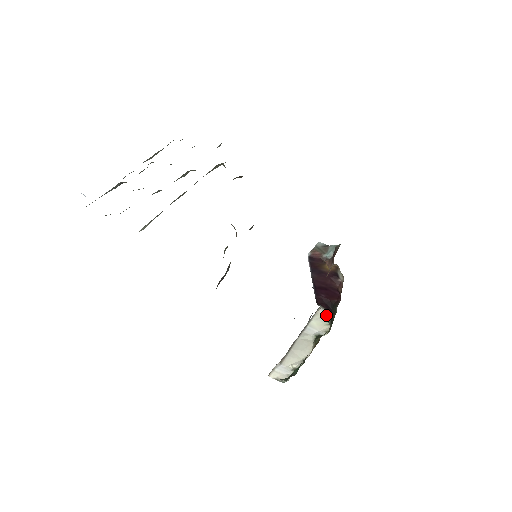
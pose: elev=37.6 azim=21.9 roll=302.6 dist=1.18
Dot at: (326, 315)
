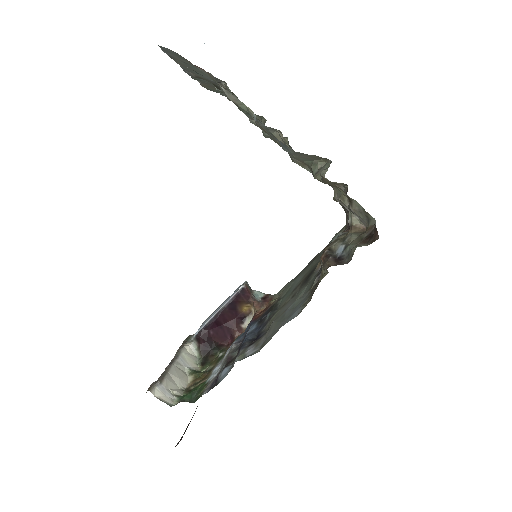
Dot at: (194, 354)
